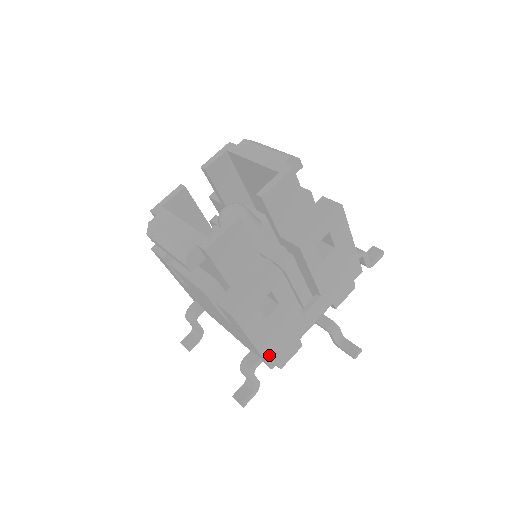
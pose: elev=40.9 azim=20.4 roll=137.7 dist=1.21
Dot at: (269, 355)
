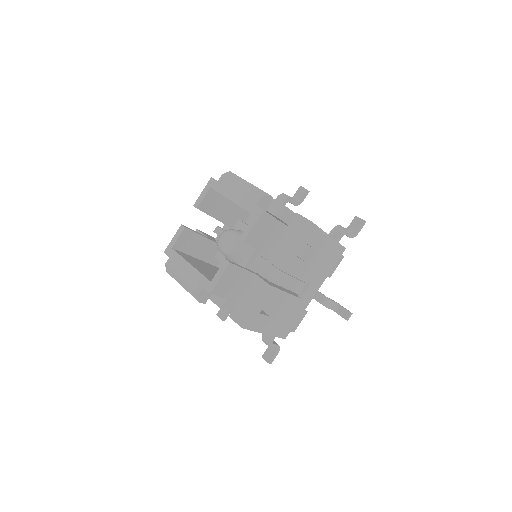
Dot at: (280, 333)
